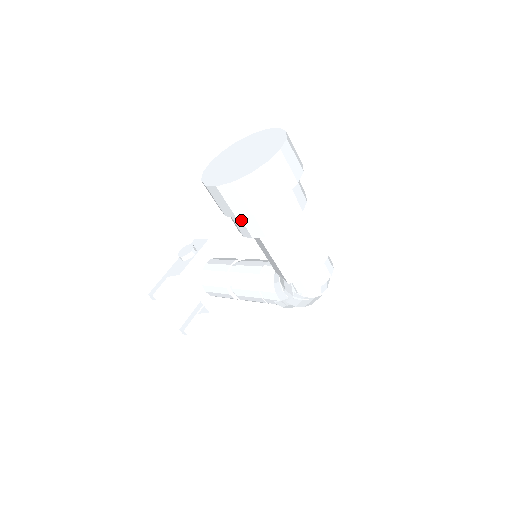
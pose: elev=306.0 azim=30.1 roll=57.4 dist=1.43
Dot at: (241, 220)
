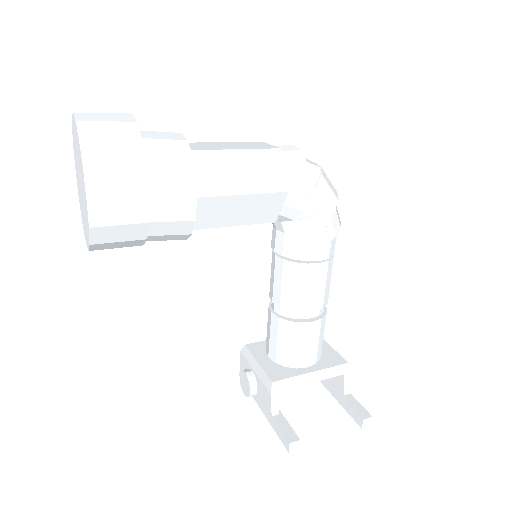
Dot at: (162, 203)
